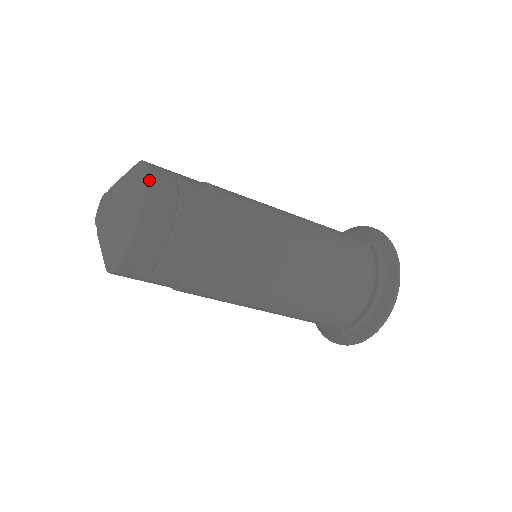
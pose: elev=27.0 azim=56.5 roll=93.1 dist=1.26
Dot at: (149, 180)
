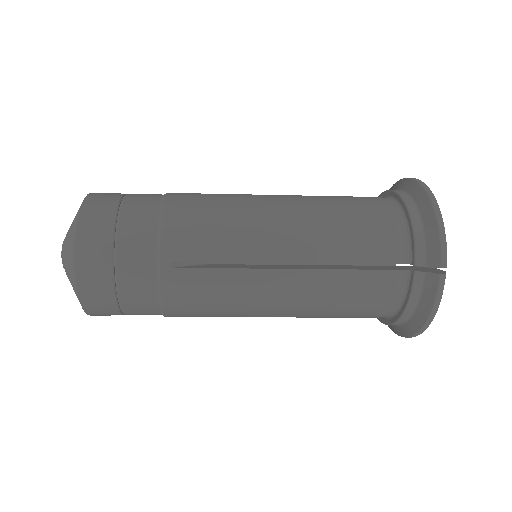
Dot at: (78, 284)
